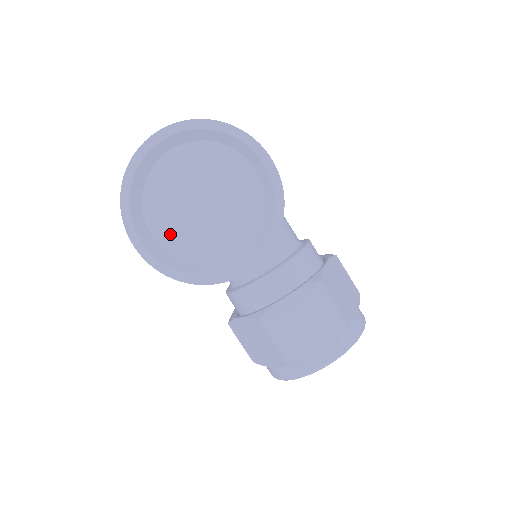
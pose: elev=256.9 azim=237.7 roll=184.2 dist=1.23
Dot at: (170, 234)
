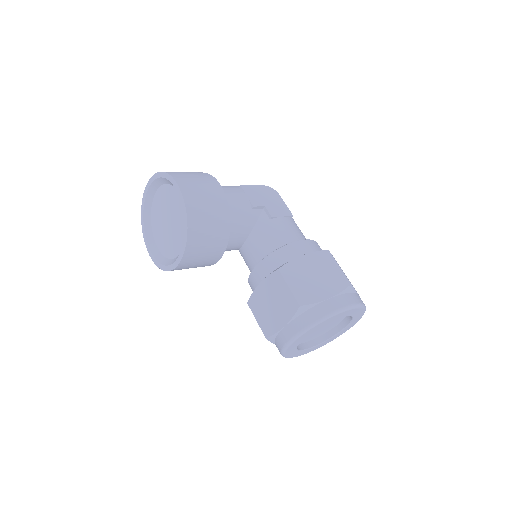
Dot at: (161, 243)
